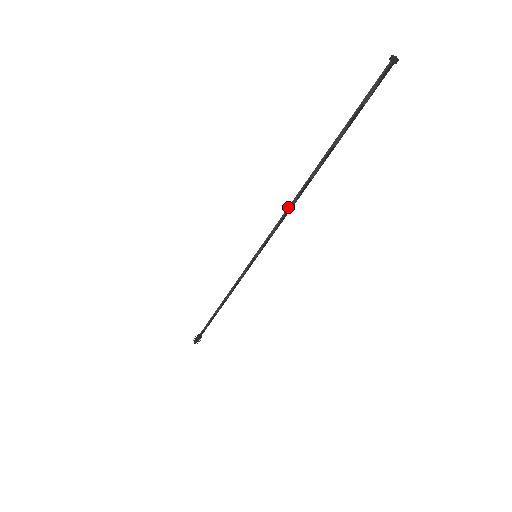
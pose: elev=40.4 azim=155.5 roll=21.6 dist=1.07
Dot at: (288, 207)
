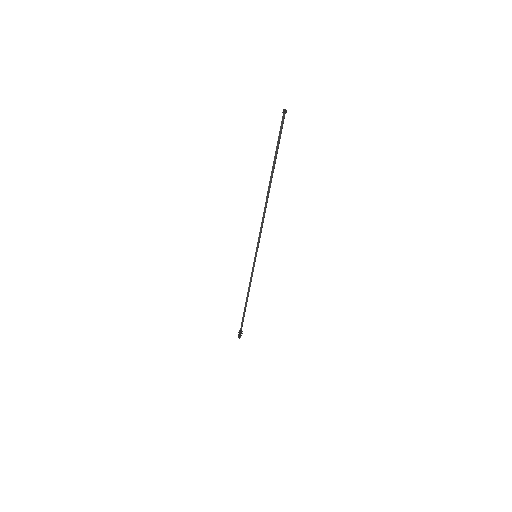
Dot at: (263, 216)
